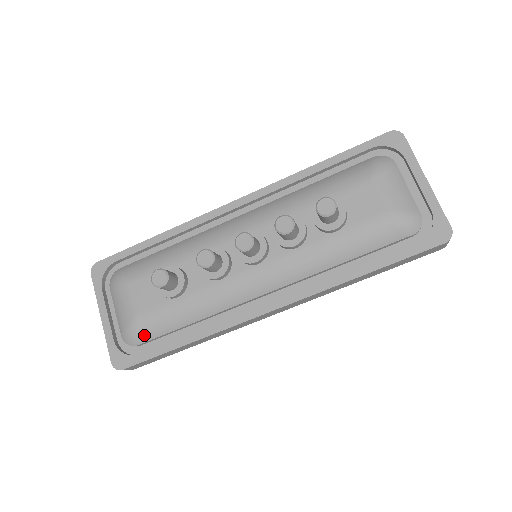
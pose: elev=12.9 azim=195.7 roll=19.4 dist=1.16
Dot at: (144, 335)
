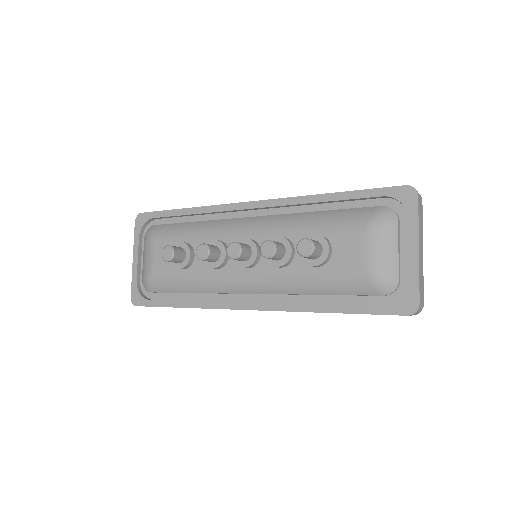
Dot at: (155, 287)
